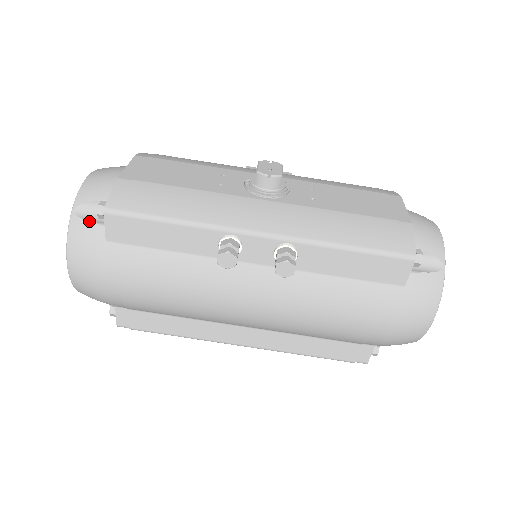
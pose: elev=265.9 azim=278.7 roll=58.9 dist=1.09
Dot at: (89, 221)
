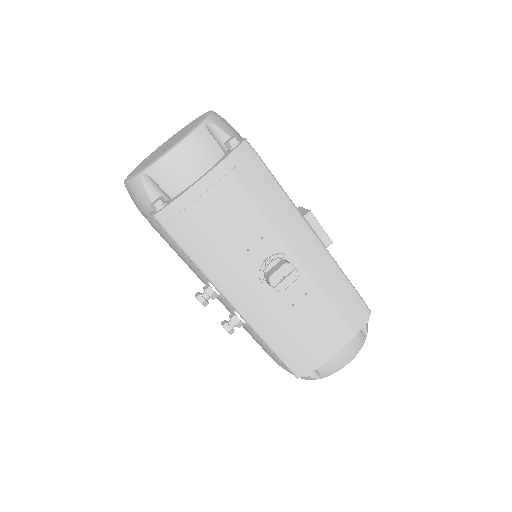
Dot at: (147, 193)
